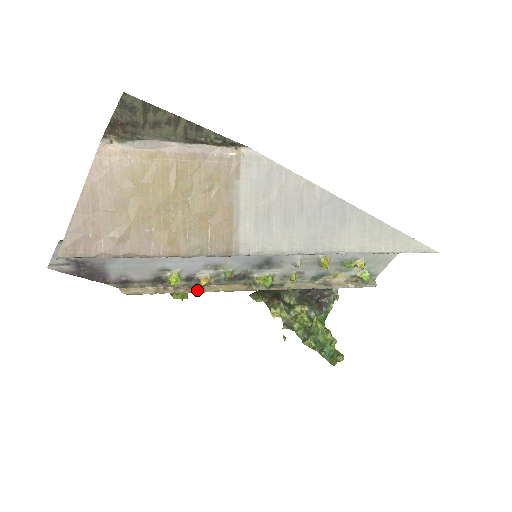
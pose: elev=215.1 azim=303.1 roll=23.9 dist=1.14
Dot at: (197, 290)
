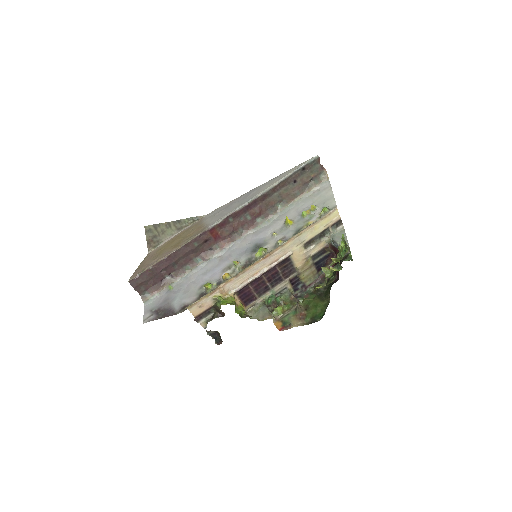
Dot at: (224, 282)
